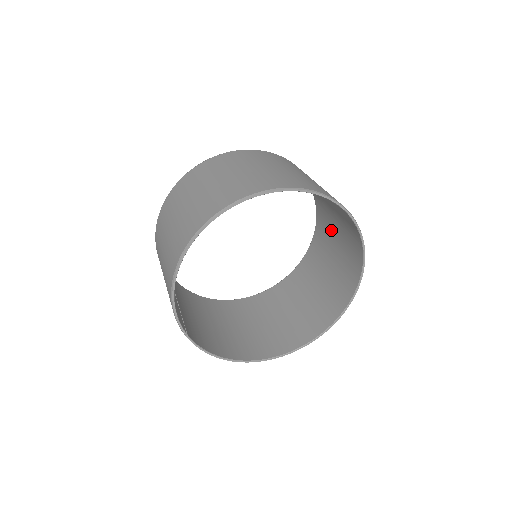
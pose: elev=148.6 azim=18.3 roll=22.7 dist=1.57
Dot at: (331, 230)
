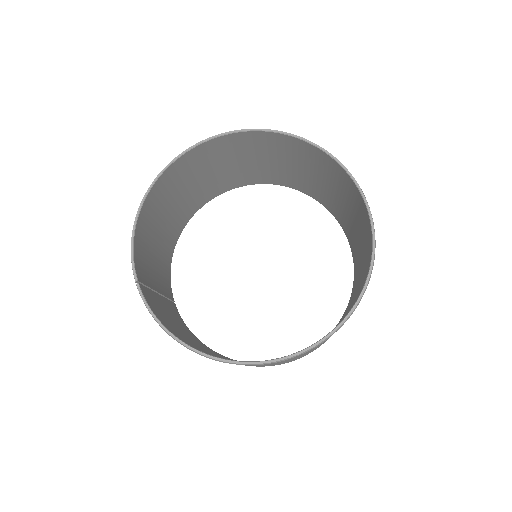
Dot at: (359, 254)
